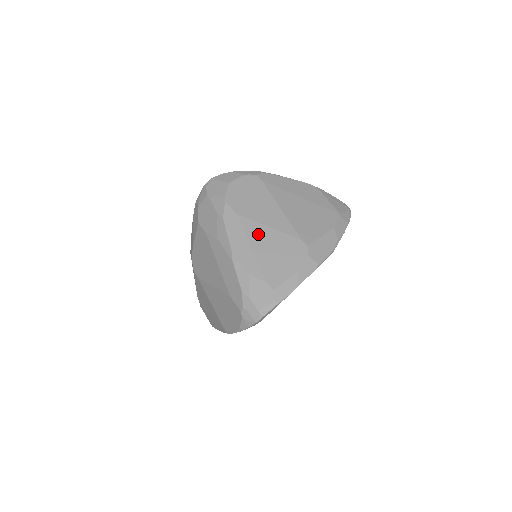
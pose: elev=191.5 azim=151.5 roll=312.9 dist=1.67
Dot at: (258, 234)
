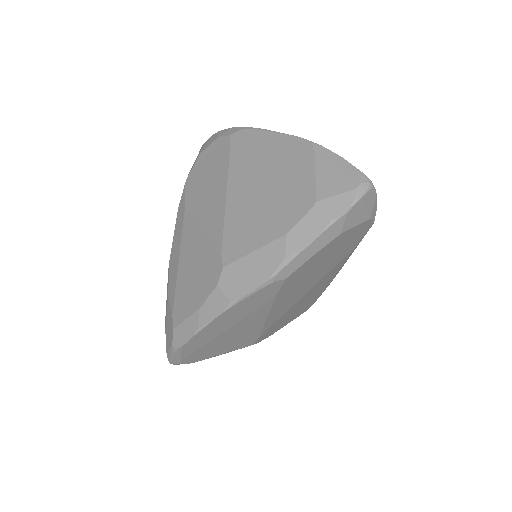
Dot at: (190, 238)
